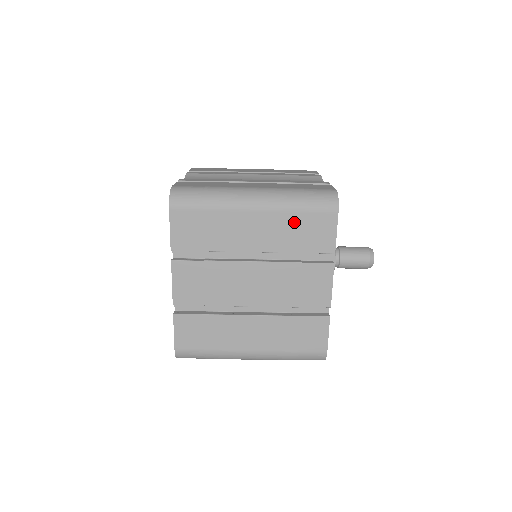
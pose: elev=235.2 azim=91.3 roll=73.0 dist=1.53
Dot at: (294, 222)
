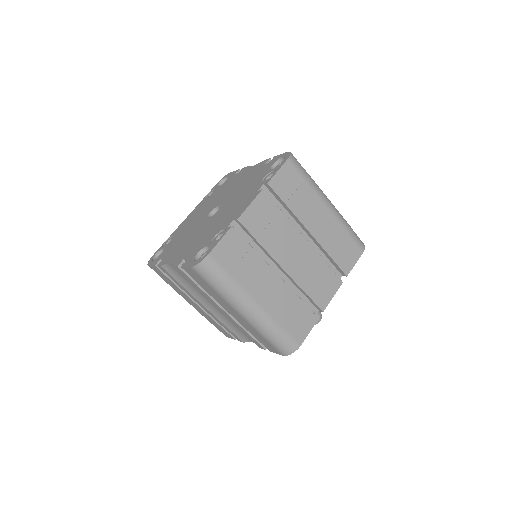
Dot at: (341, 236)
